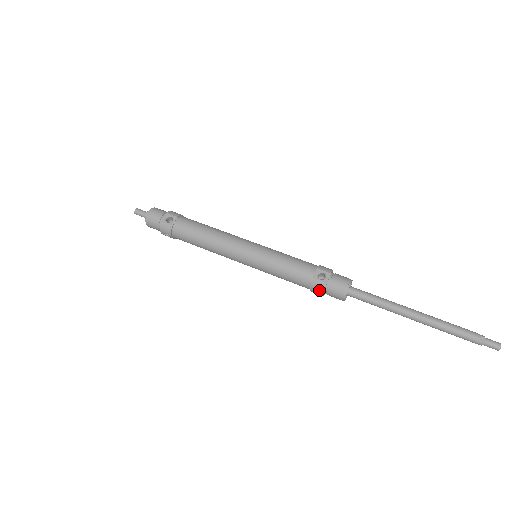
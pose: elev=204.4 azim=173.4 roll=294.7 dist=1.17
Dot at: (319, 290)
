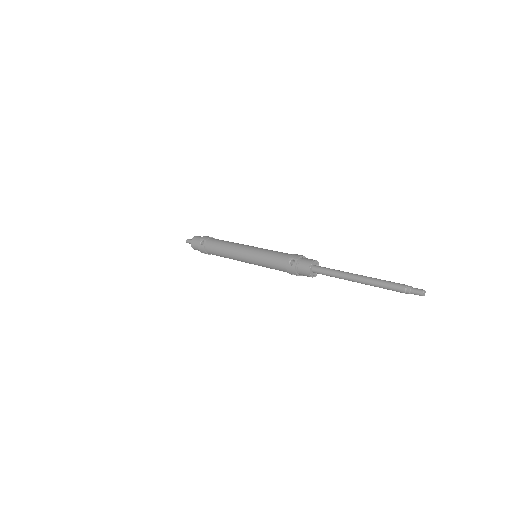
Dot at: (293, 273)
